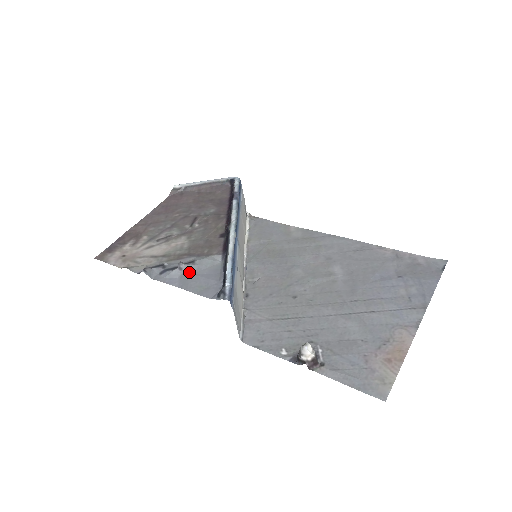
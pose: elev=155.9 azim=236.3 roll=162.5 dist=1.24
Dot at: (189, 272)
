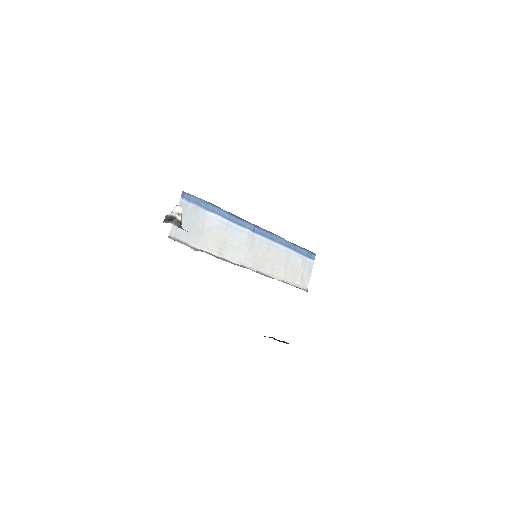
Dot at: occluded
